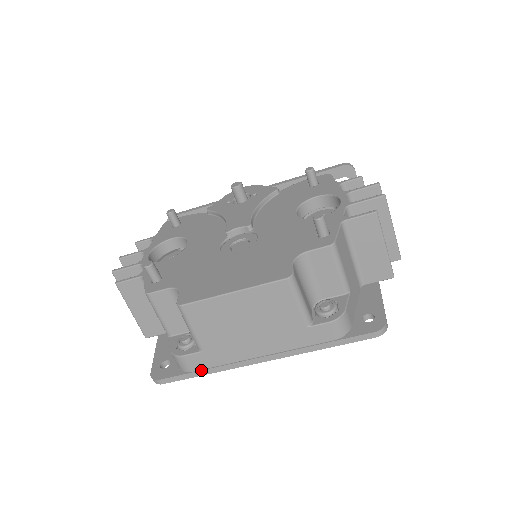
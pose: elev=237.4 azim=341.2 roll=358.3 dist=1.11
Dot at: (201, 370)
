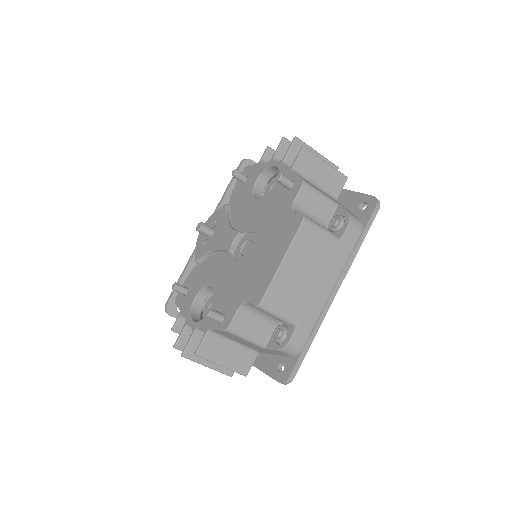
Dot at: (308, 340)
